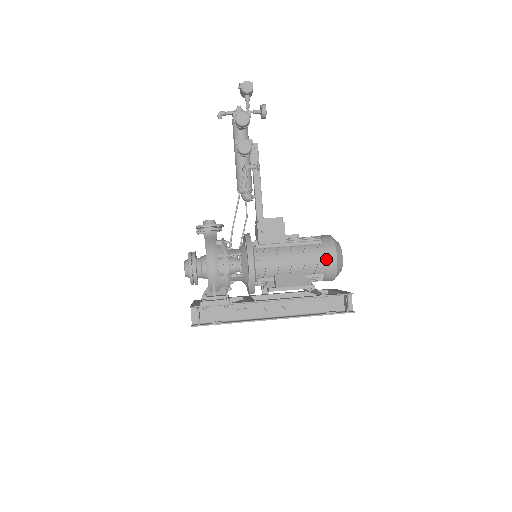
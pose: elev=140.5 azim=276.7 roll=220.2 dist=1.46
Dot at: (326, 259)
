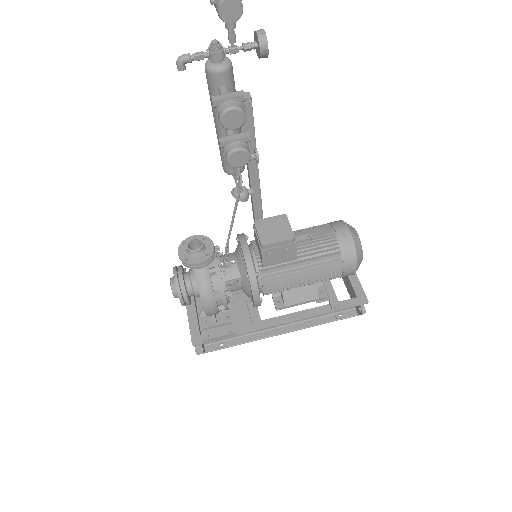
Dot at: (344, 273)
